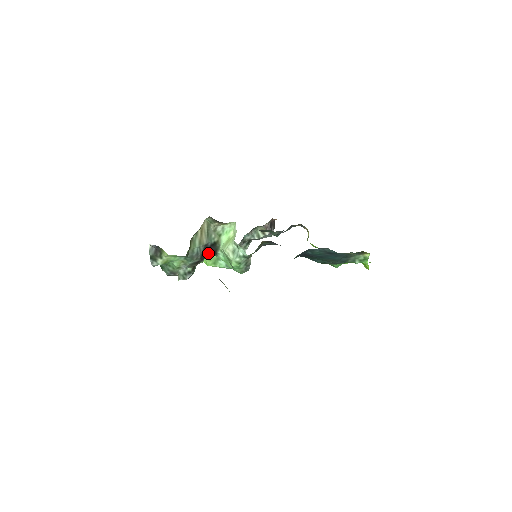
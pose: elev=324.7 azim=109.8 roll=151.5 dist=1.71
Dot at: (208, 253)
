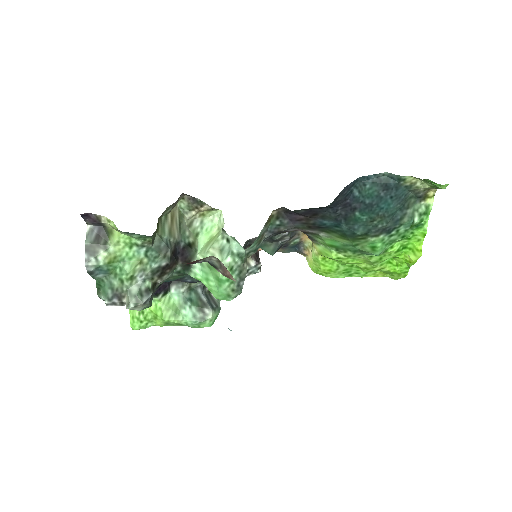
Dot at: (178, 262)
